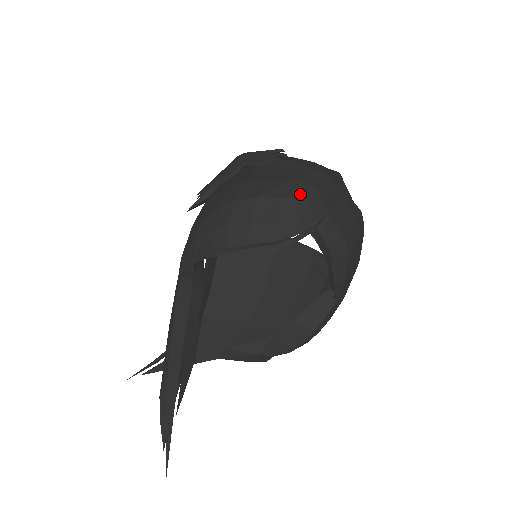
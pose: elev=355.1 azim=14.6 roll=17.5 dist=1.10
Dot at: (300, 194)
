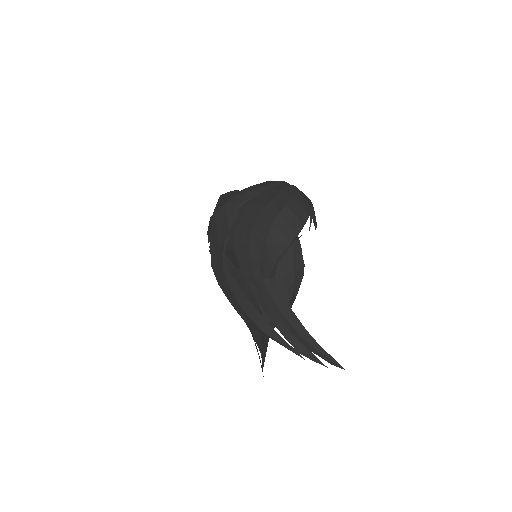
Dot at: (294, 192)
